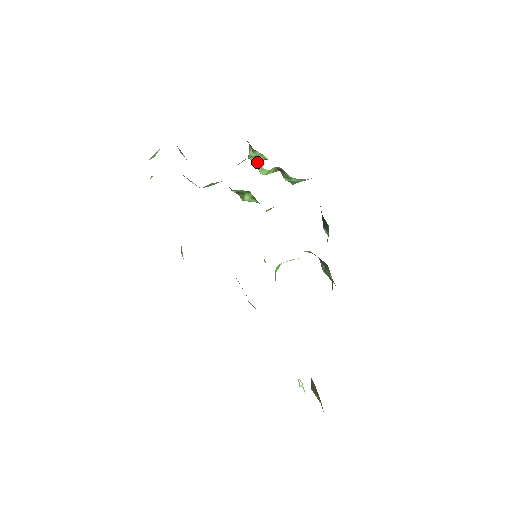
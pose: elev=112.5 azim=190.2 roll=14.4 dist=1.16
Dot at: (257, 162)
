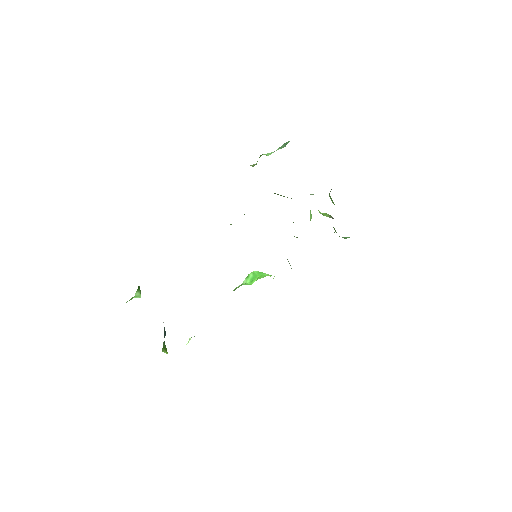
Dot at: occluded
